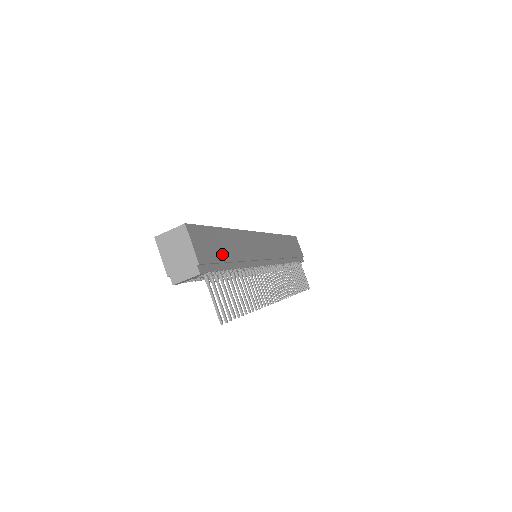
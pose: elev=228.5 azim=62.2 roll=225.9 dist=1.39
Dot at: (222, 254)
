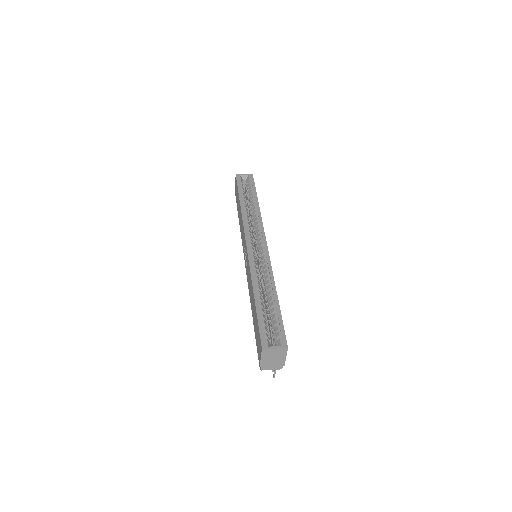
Dot at: occluded
